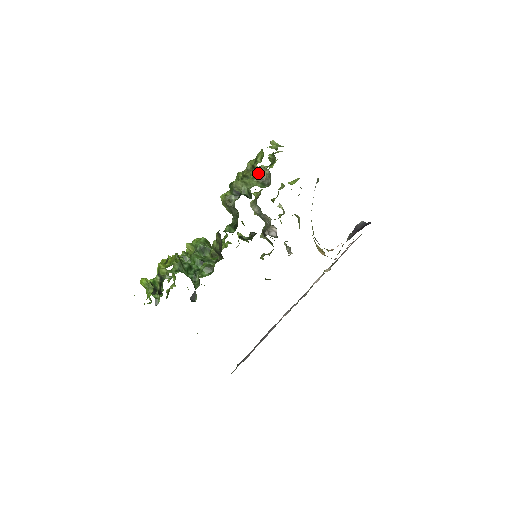
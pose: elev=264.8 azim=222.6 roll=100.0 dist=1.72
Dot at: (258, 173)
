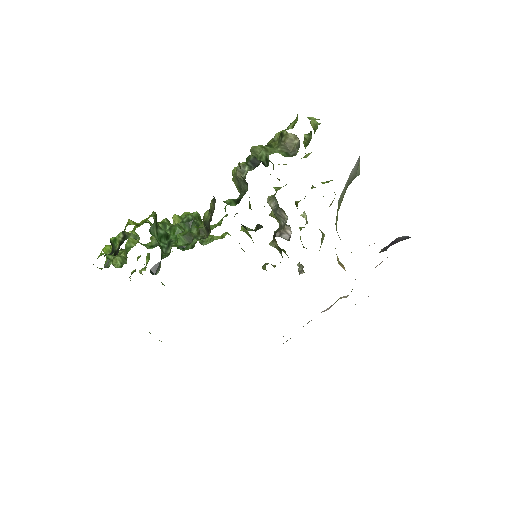
Dot at: (285, 141)
